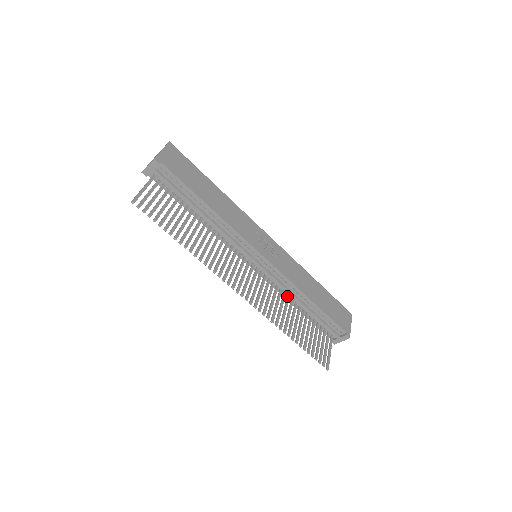
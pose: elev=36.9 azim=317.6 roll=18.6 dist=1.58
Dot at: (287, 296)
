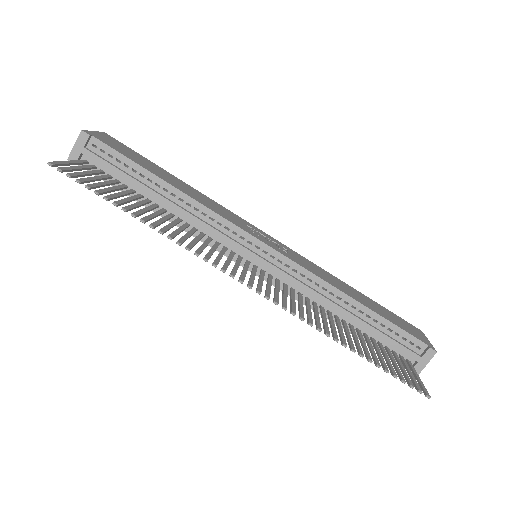
Dot at: (319, 306)
